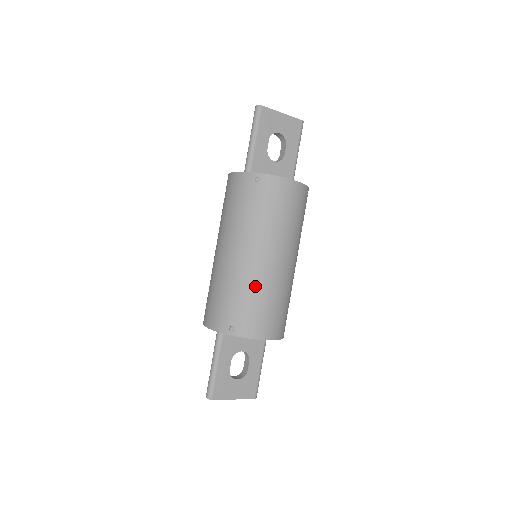
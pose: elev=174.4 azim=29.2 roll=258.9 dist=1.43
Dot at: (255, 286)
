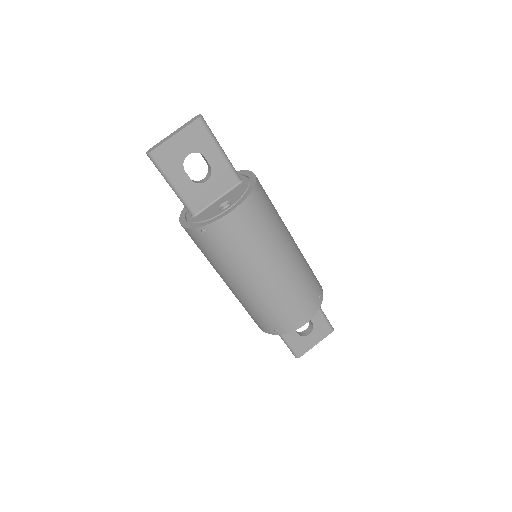
Dot at: (270, 301)
